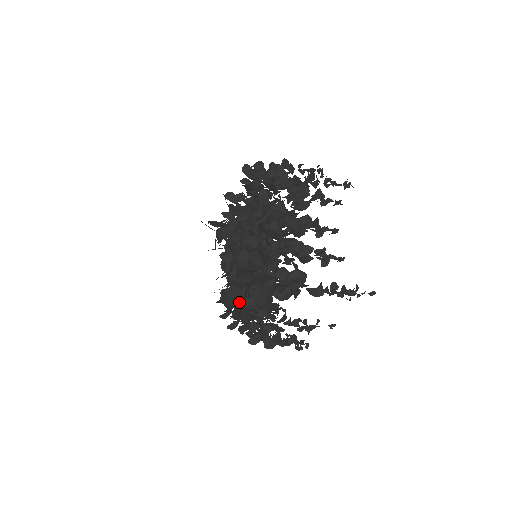
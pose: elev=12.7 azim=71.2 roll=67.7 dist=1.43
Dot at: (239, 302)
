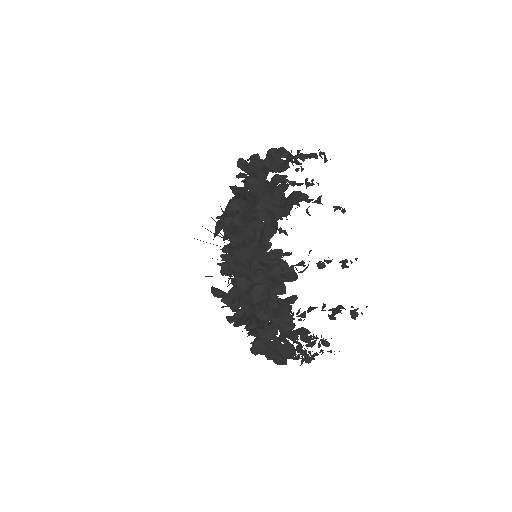
Dot at: (226, 302)
